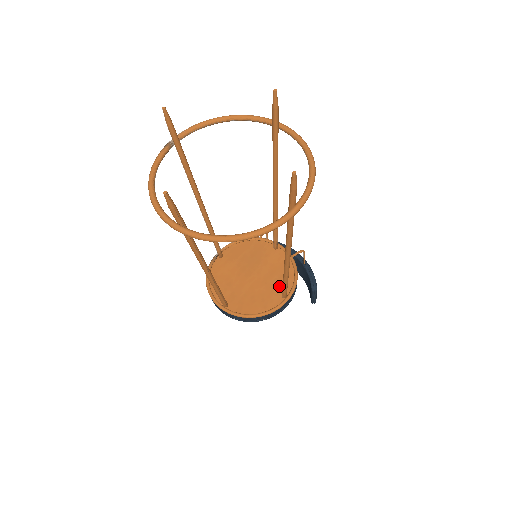
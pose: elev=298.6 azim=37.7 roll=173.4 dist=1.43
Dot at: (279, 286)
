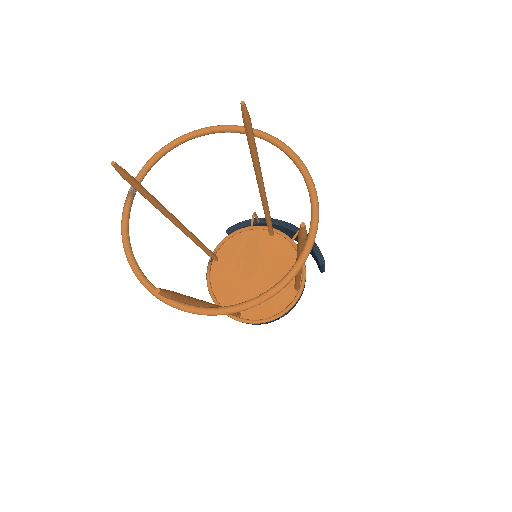
Dot at: occluded
